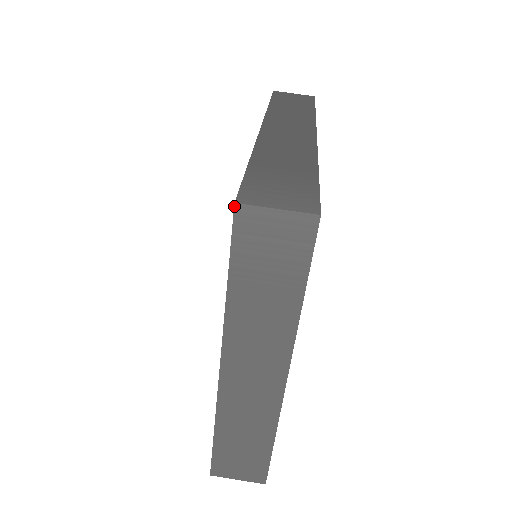
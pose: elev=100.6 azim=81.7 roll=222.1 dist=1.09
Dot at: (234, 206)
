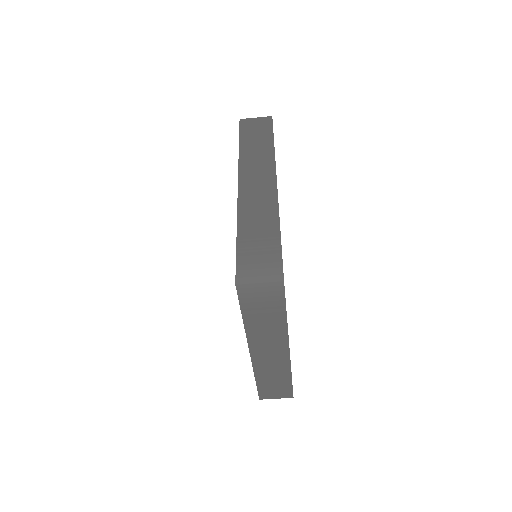
Dot at: occluded
